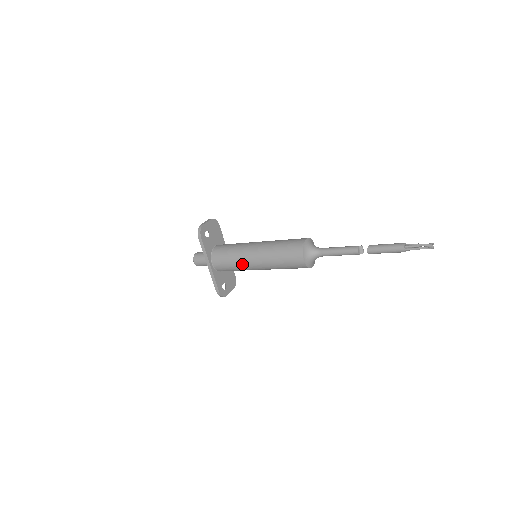
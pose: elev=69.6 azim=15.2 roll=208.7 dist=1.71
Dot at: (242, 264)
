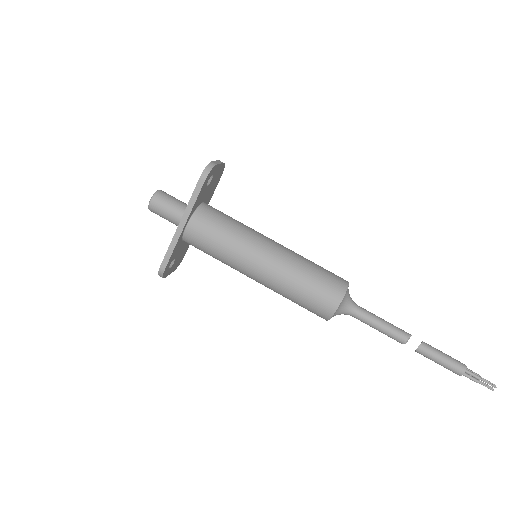
Dot at: (237, 257)
